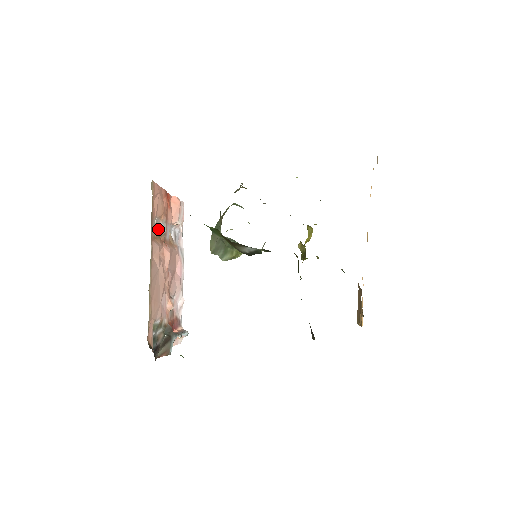
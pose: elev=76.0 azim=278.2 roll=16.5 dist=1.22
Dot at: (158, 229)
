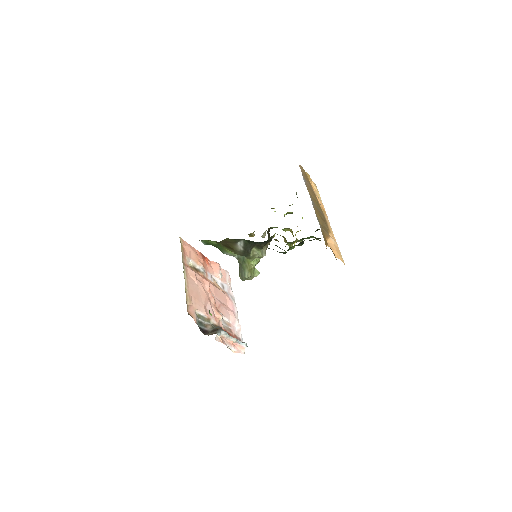
Dot at: (197, 269)
